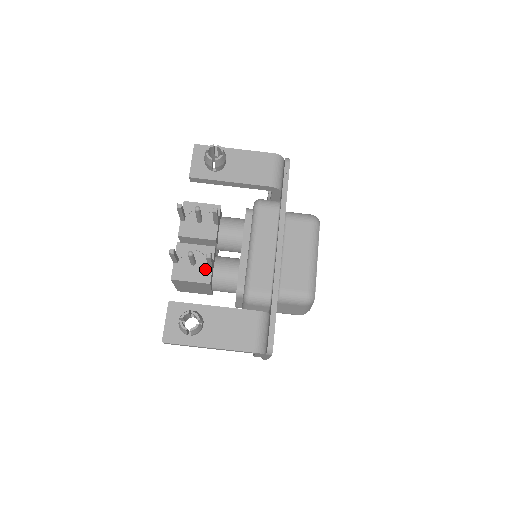
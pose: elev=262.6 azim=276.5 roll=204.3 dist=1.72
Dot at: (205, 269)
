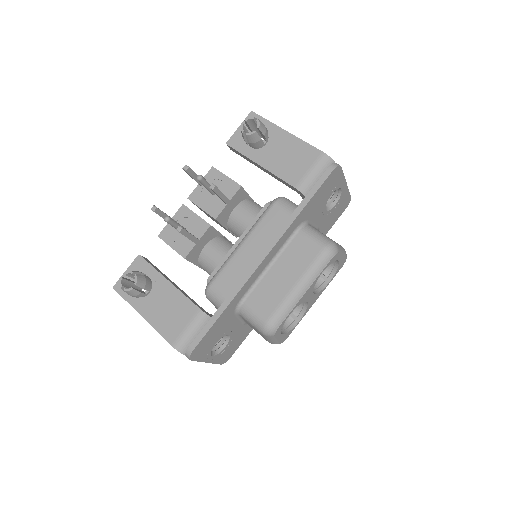
Dot at: (189, 242)
